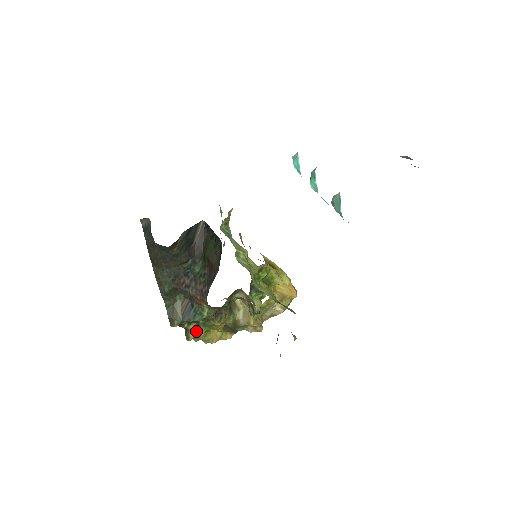
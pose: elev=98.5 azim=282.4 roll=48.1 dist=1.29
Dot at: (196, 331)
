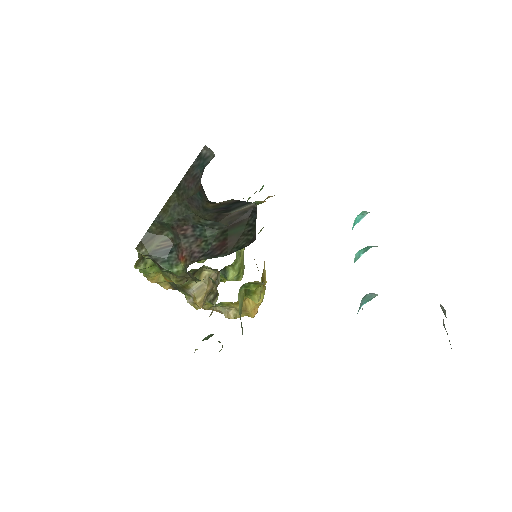
Dot at: (149, 266)
